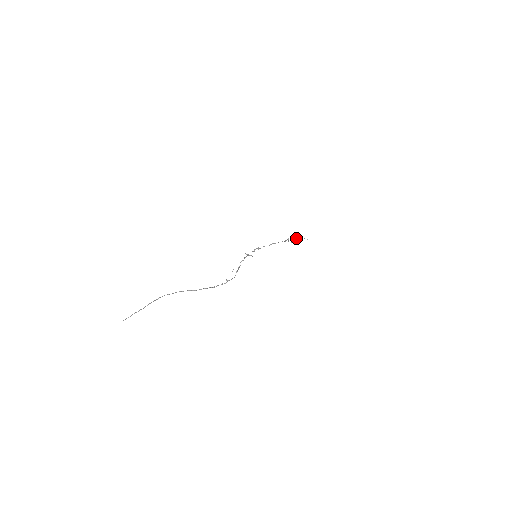
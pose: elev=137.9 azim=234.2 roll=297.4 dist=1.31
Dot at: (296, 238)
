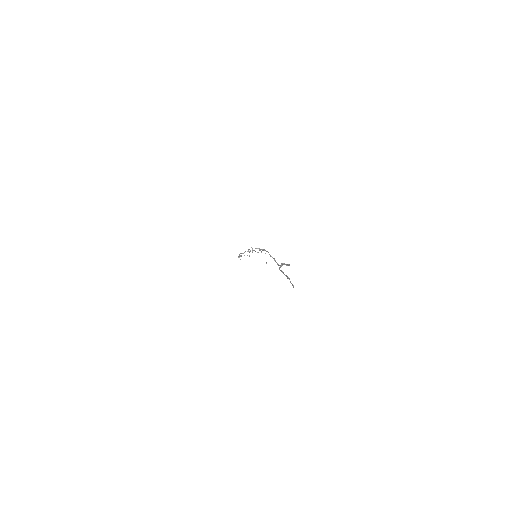
Dot at: (240, 256)
